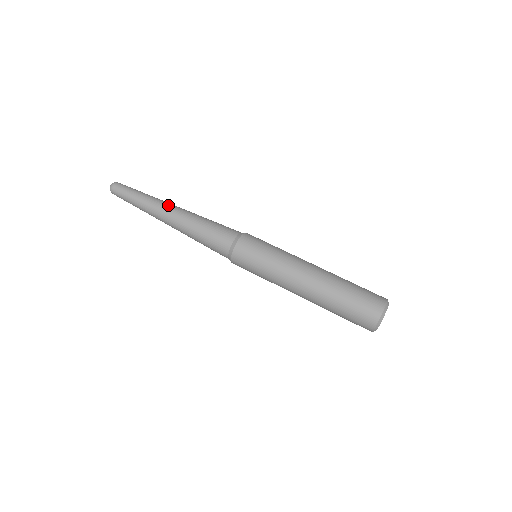
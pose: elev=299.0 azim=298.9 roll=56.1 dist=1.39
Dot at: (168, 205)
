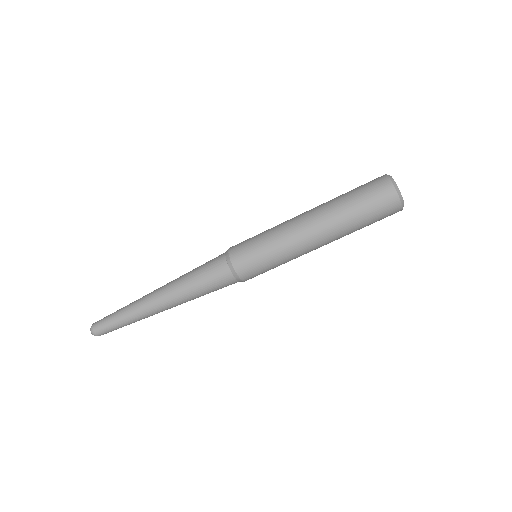
Dot at: (158, 312)
